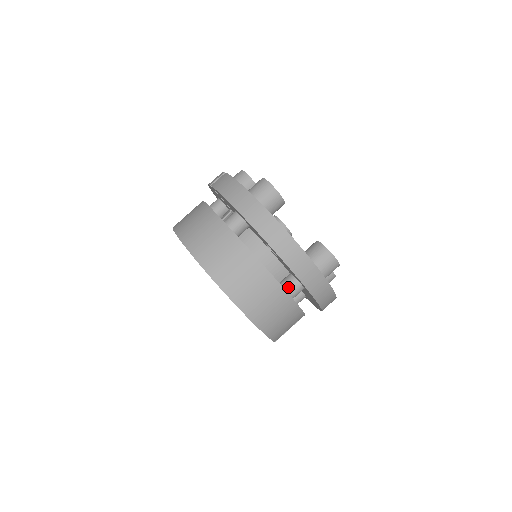
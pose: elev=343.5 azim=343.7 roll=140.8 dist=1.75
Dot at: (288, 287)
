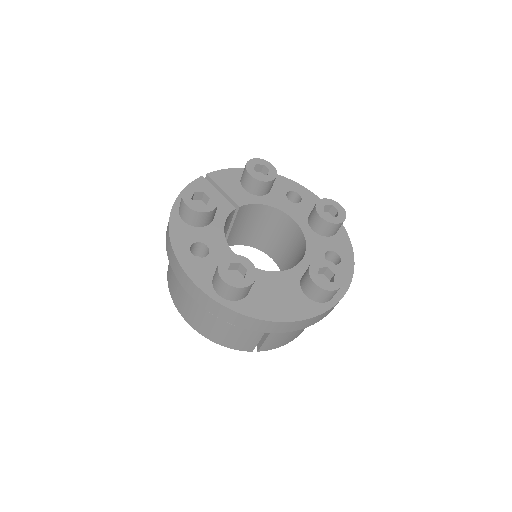
Dot at: occluded
